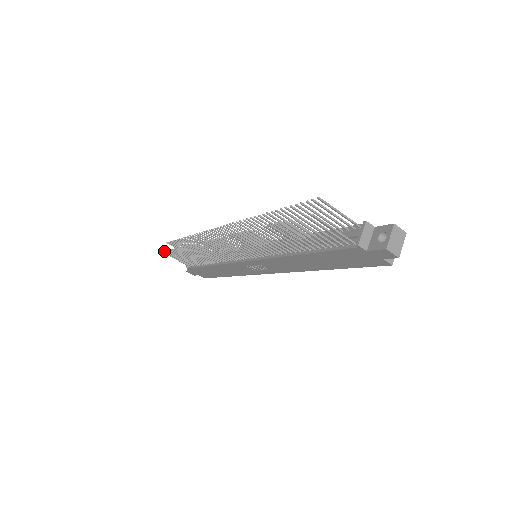
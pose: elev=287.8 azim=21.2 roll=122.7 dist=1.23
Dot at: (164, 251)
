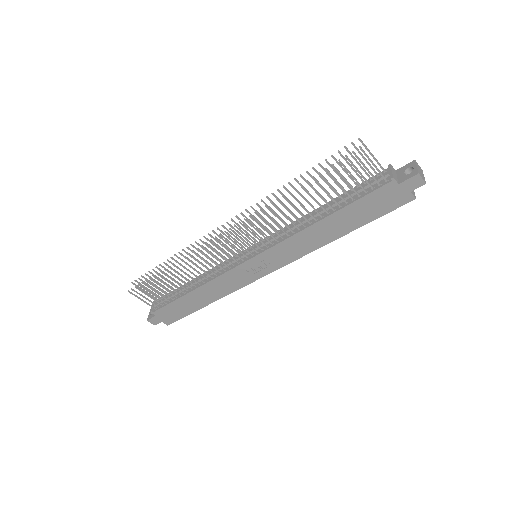
Dot at: (132, 289)
